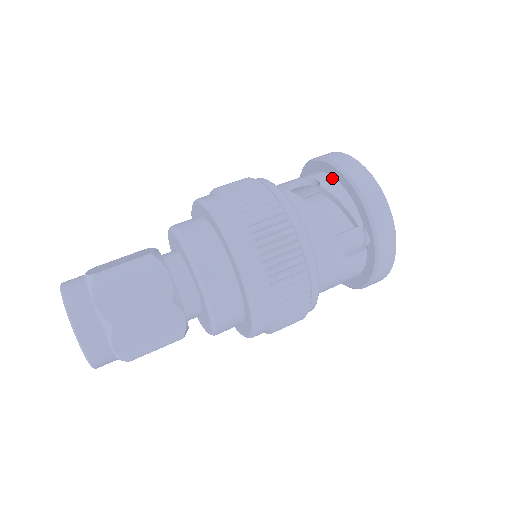
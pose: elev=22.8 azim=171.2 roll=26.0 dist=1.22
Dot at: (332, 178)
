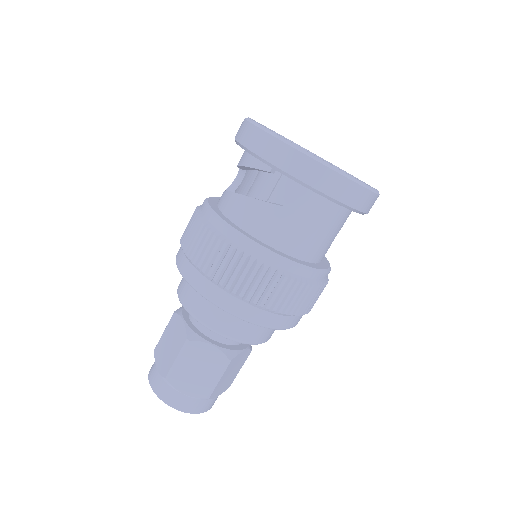
Dot at: occluded
